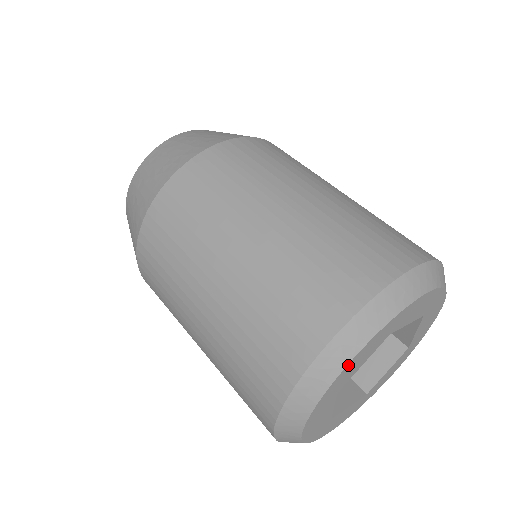
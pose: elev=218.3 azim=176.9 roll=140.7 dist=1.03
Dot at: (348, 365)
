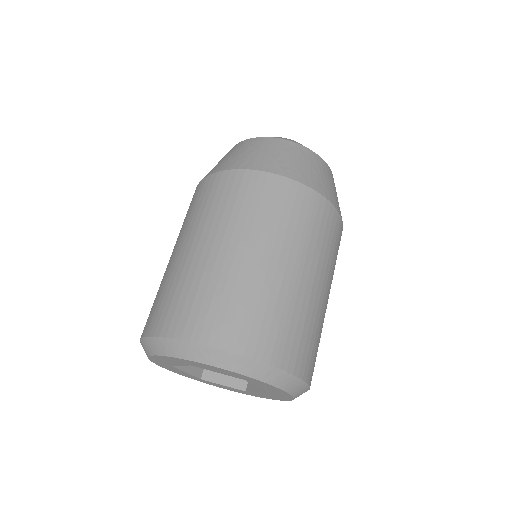
Dot at: (212, 366)
